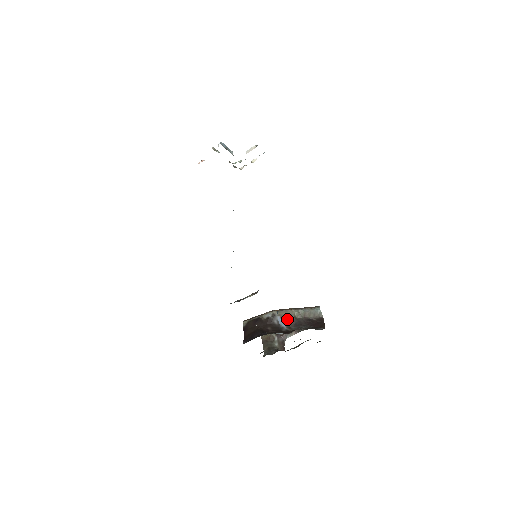
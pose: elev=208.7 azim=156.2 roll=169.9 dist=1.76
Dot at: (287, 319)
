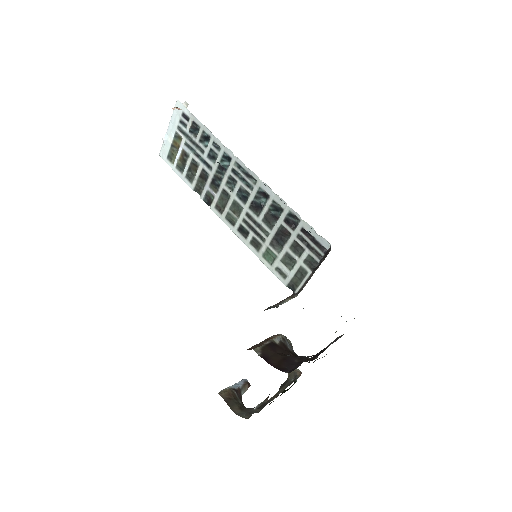
Dot at: occluded
